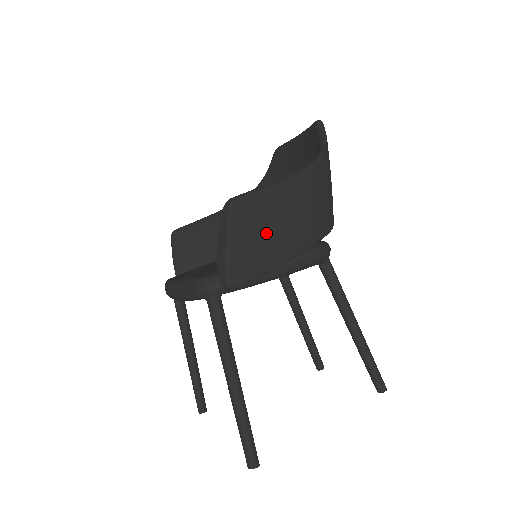
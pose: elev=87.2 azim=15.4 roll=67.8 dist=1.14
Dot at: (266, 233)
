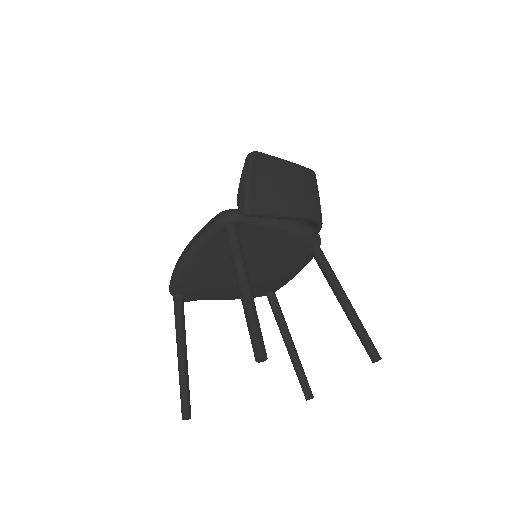
Dot at: (276, 185)
